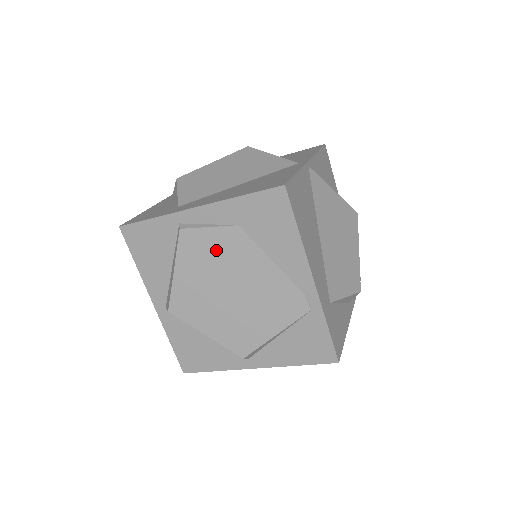
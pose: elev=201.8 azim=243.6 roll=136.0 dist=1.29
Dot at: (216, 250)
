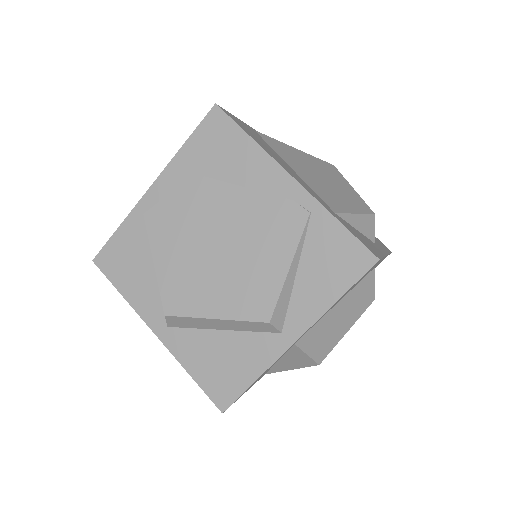
Dot at: (185, 212)
